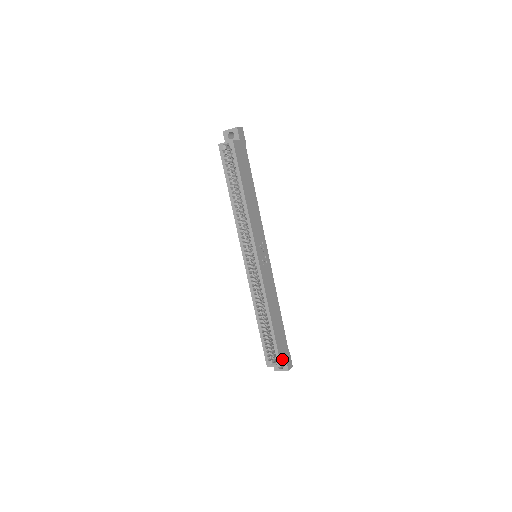
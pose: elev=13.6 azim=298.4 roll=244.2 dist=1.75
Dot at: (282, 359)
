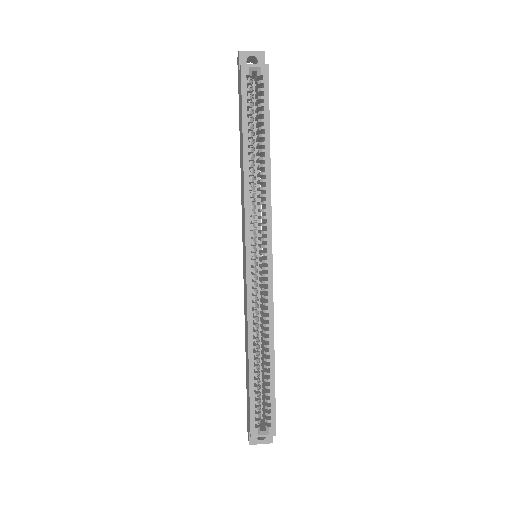
Dot at: occluded
